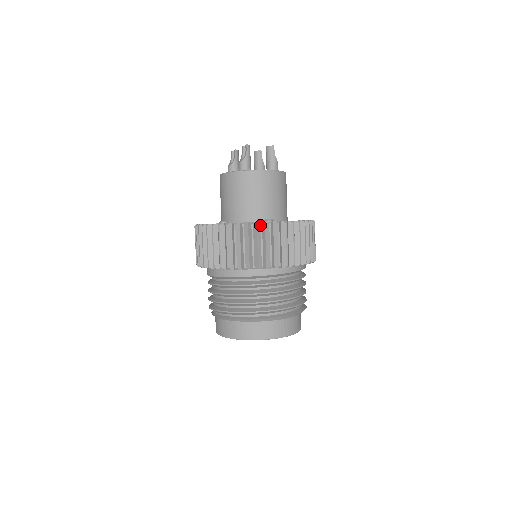
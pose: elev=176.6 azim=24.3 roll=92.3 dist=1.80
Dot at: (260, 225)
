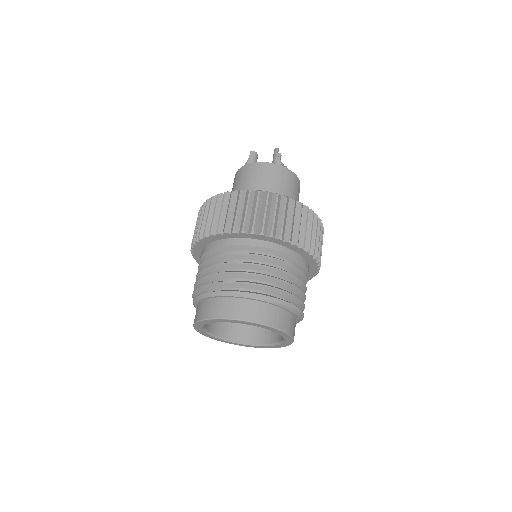
Dot at: (217, 196)
